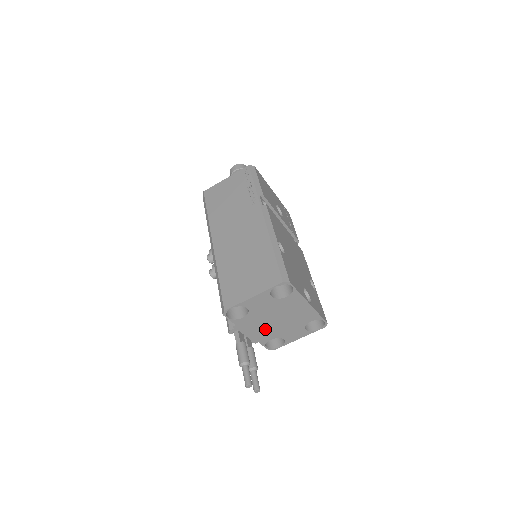
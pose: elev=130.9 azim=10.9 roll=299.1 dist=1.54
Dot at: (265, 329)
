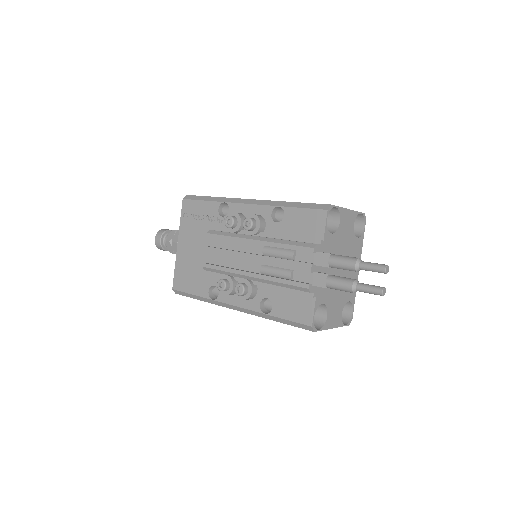
Dot at: occluded
